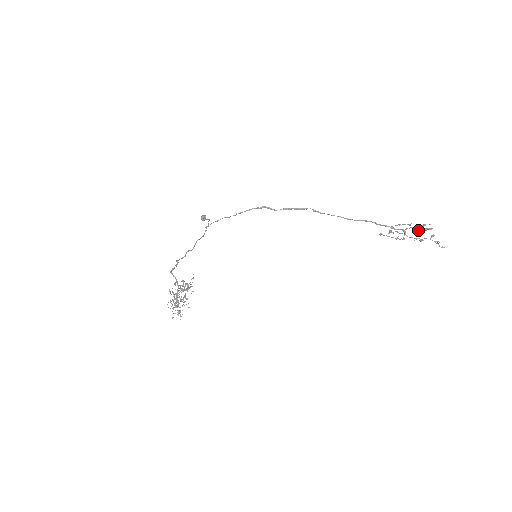
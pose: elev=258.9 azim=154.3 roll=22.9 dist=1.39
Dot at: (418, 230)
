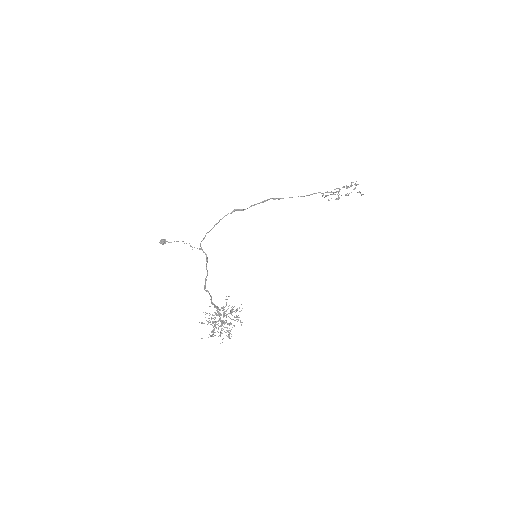
Dot at: (347, 188)
